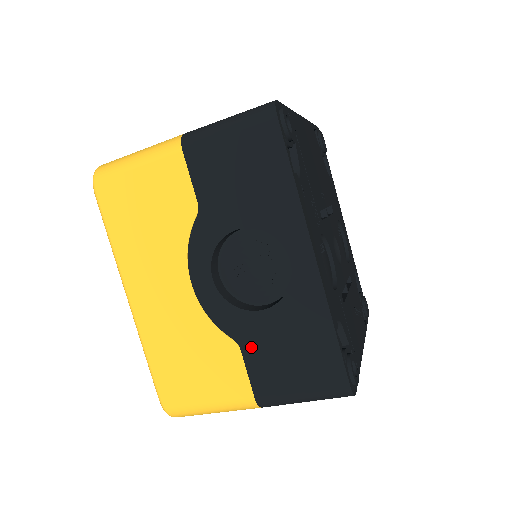
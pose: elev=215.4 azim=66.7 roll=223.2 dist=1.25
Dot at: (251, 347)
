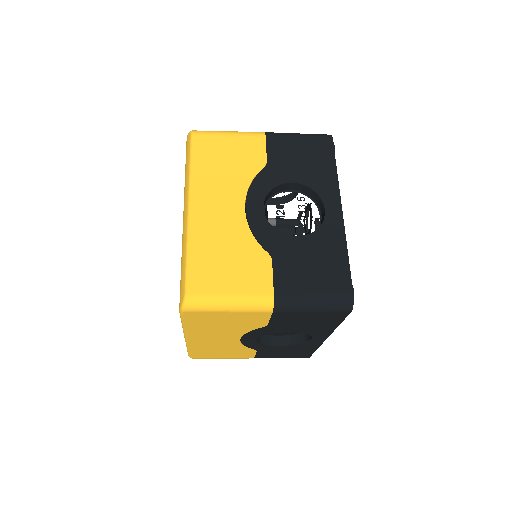
Dot at: (264, 351)
